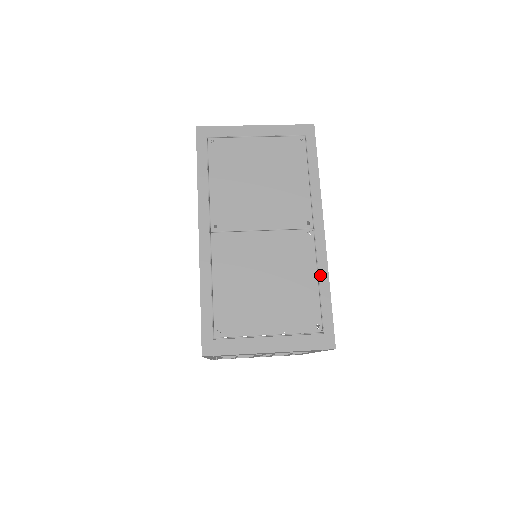
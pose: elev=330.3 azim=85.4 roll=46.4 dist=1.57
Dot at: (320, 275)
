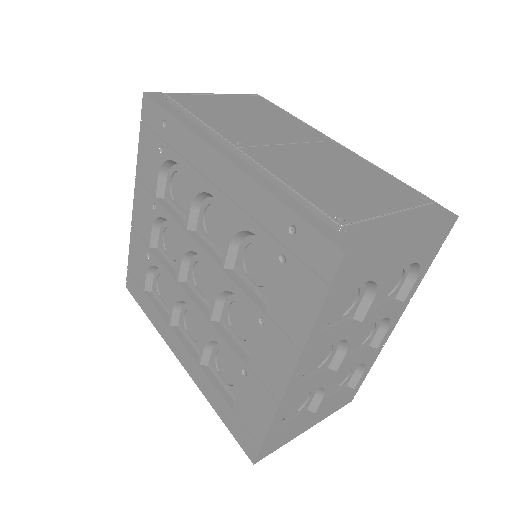
Dot at: occluded
